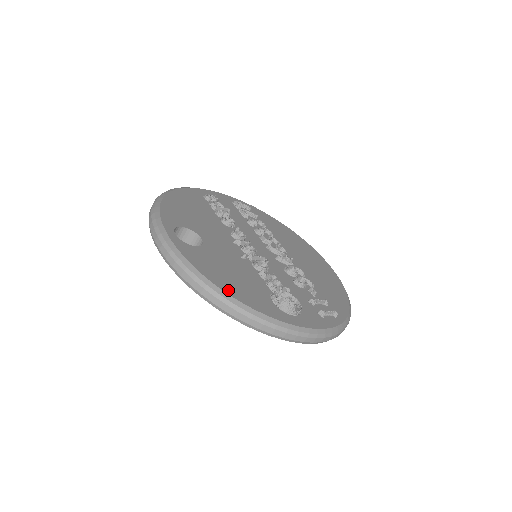
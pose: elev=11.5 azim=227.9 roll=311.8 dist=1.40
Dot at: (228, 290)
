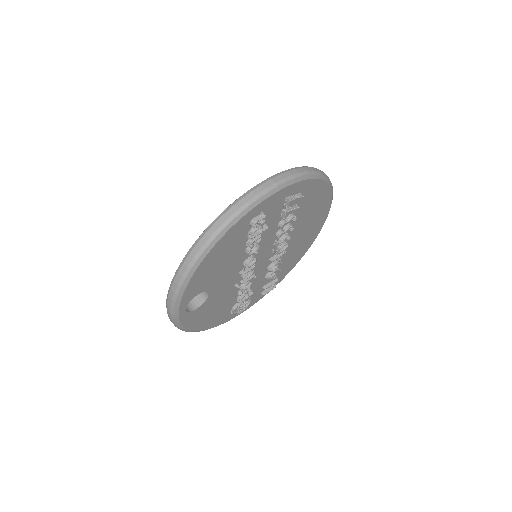
Dot at: (202, 328)
